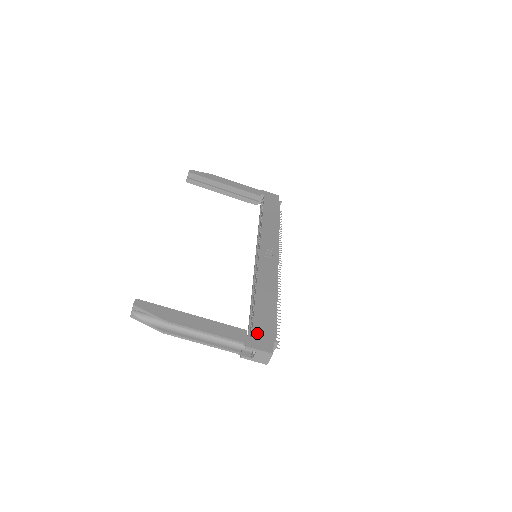
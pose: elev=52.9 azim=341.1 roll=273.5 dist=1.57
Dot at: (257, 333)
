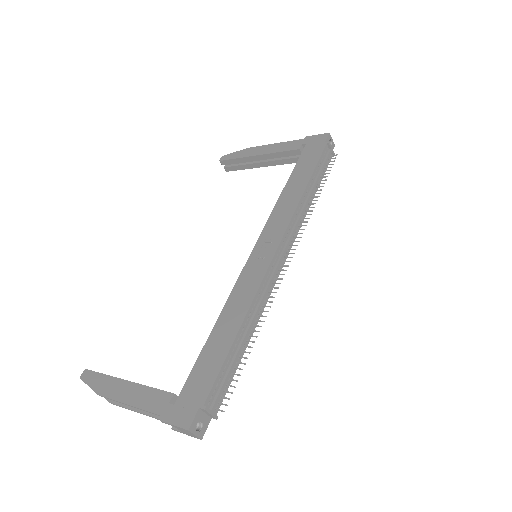
Dot at: (184, 396)
